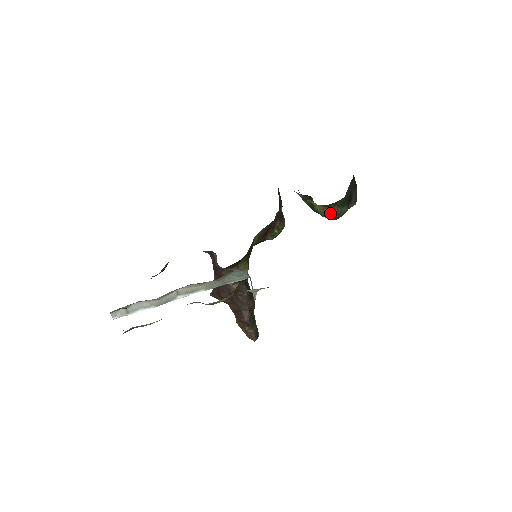
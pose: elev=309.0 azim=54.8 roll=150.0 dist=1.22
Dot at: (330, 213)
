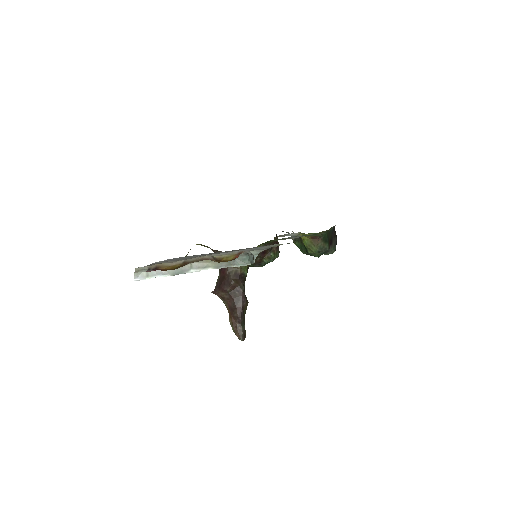
Dot at: (315, 245)
